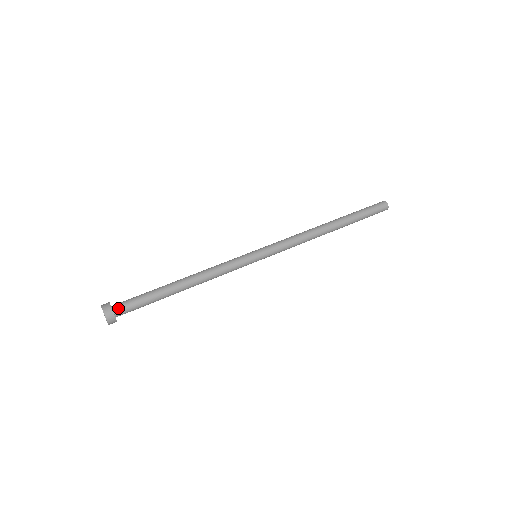
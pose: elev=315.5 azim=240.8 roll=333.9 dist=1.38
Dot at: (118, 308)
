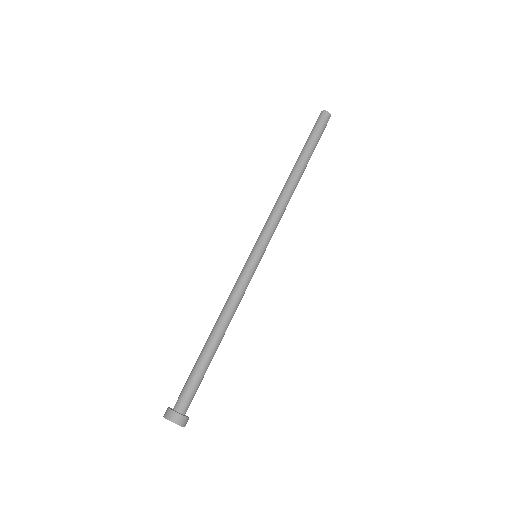
Dot at: (185, 409)
